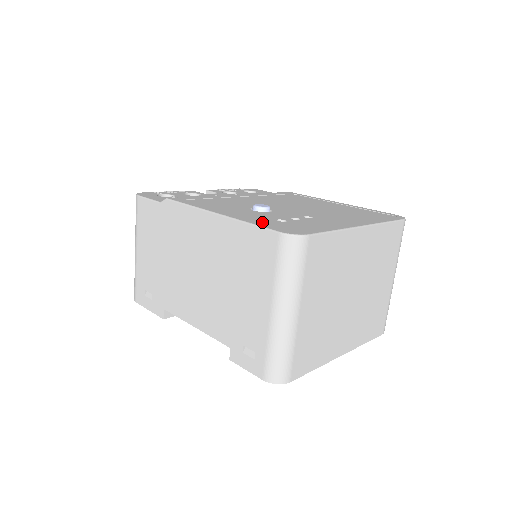
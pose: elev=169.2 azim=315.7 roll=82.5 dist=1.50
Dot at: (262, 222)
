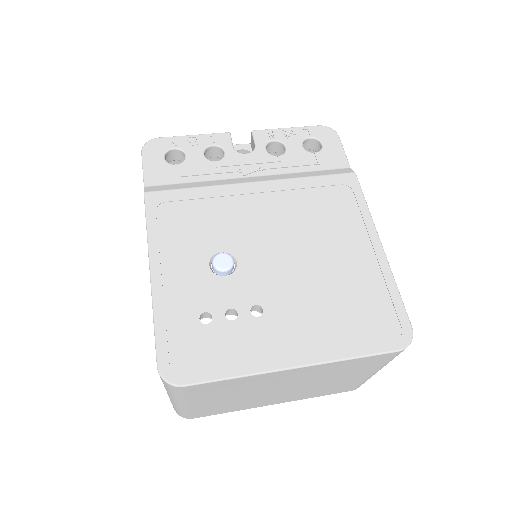
Dot at: (173, 321)
